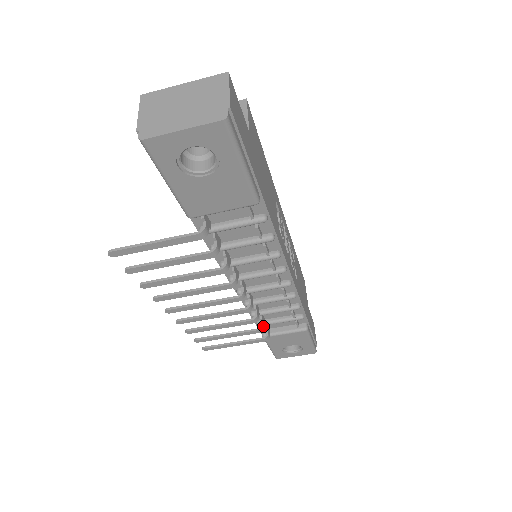
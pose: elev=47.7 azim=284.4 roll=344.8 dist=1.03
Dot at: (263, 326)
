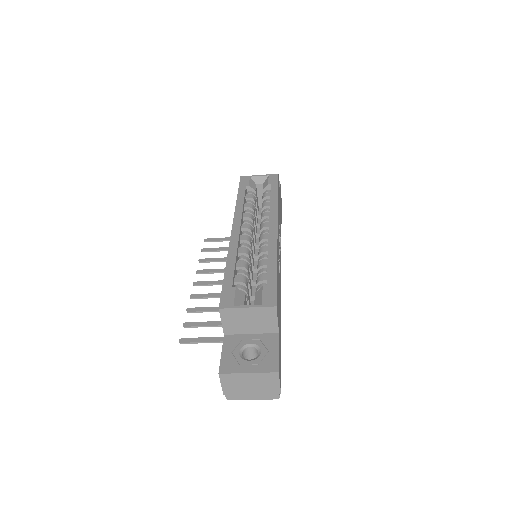
Dot at: occluded
